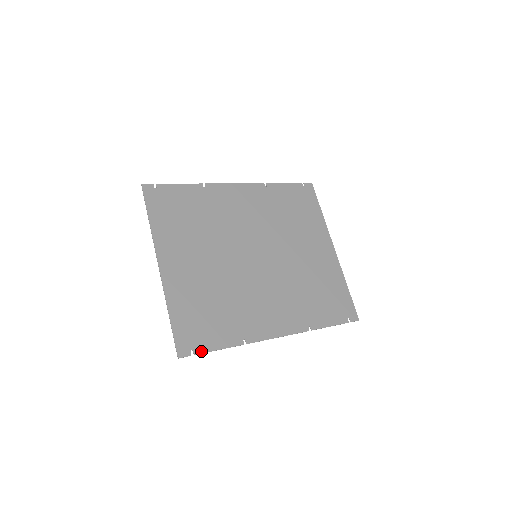
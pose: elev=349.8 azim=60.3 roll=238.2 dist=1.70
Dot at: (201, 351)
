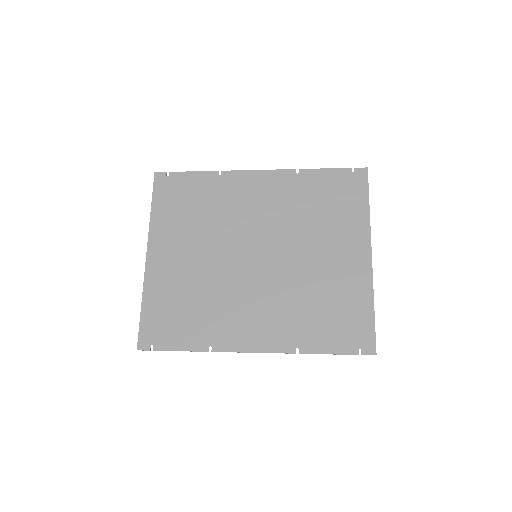
Dot at: (161, 348)
